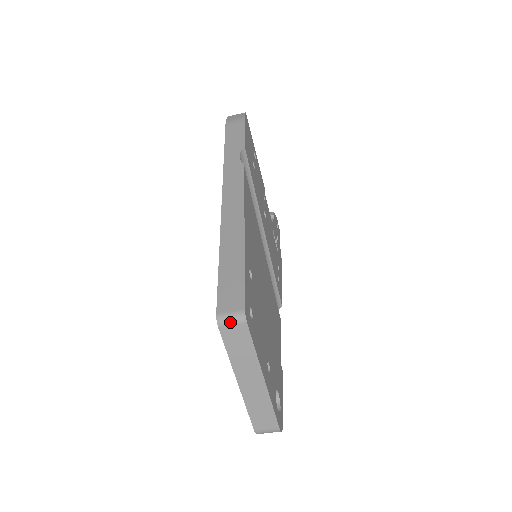
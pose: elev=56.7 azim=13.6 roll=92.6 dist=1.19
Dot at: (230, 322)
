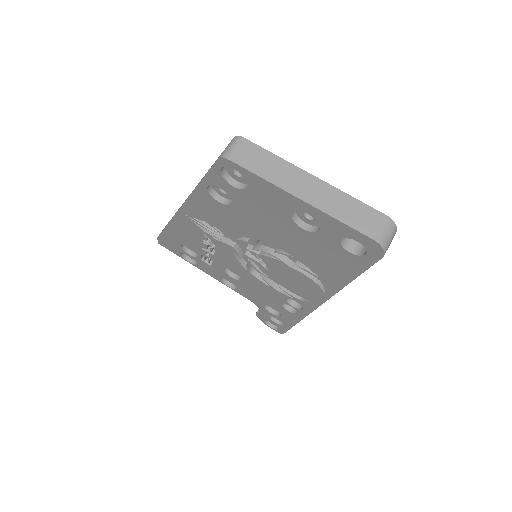
Dot at: (232, 148)
